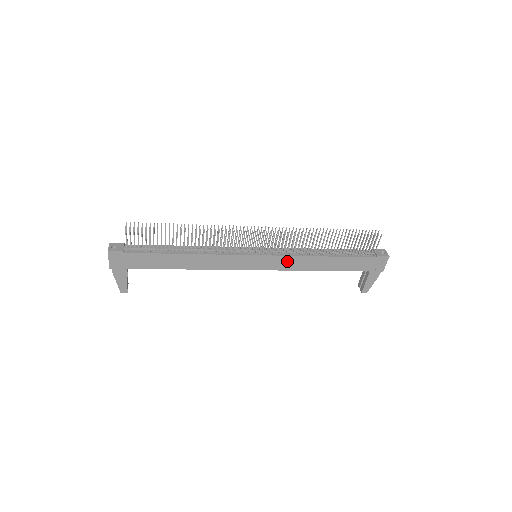
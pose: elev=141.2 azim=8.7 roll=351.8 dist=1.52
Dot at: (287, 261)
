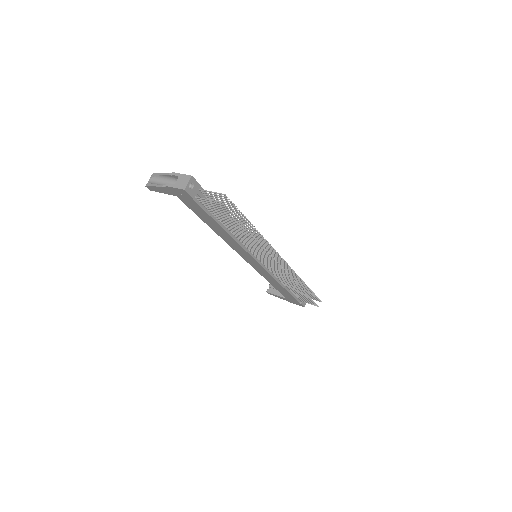
Dot at: (265, 273)
